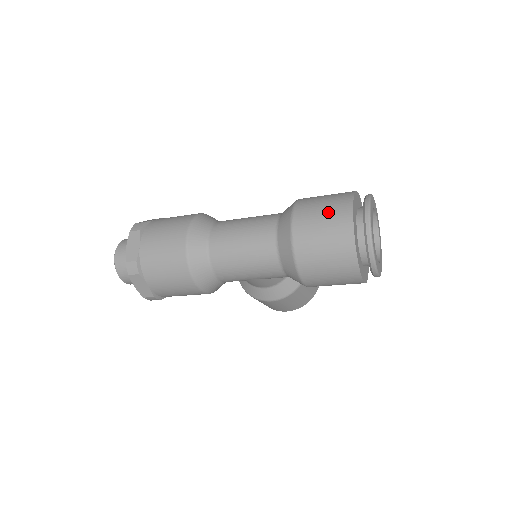
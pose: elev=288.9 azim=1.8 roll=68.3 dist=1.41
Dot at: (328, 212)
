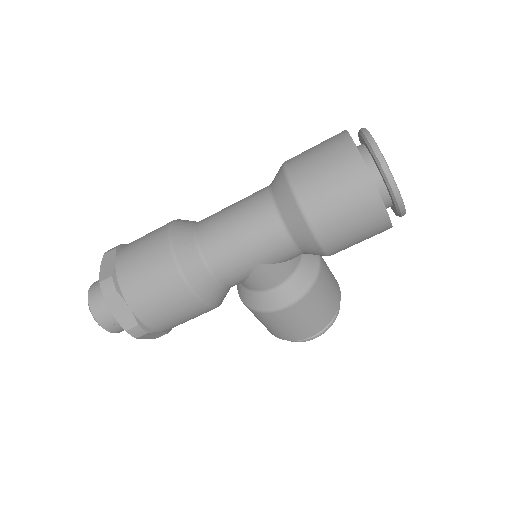
Dot at: (322, 146)
